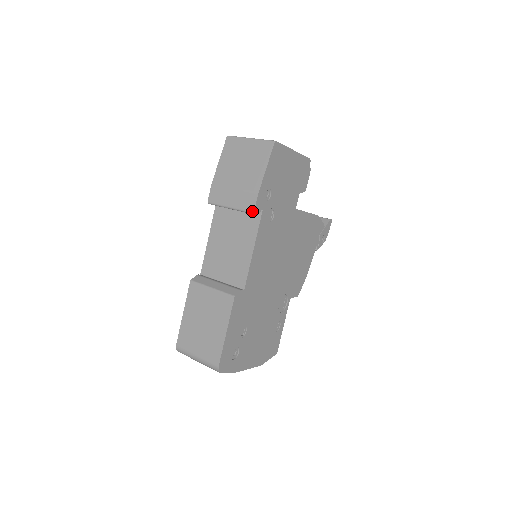
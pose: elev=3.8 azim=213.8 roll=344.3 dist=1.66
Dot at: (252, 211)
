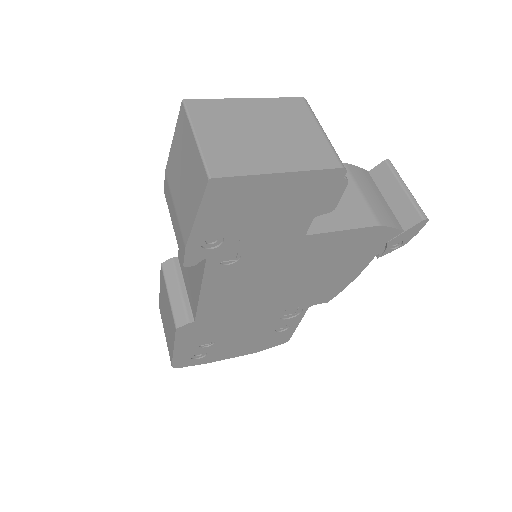
Dot at: (182, 262)
